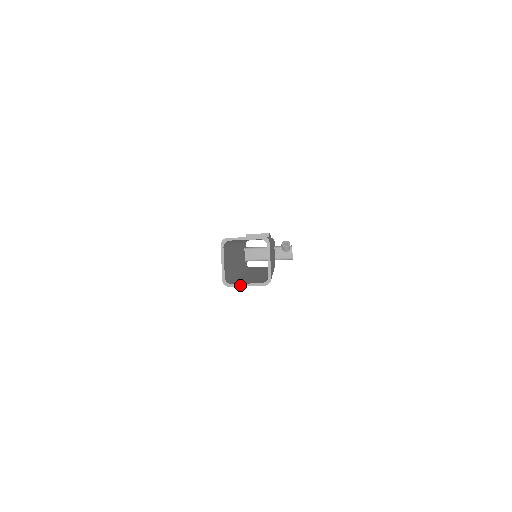
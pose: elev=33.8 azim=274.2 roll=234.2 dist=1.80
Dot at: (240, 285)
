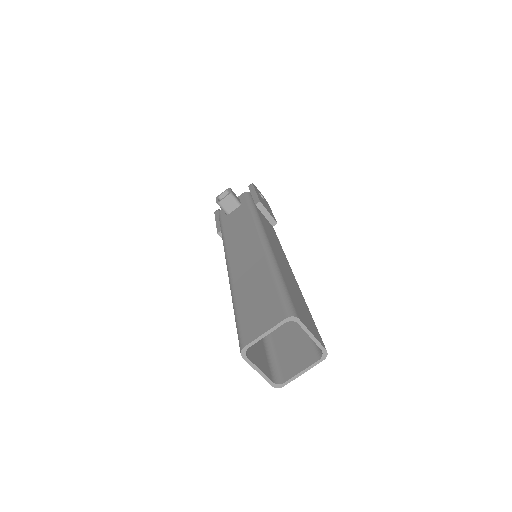
Dot at: (253, 366)
